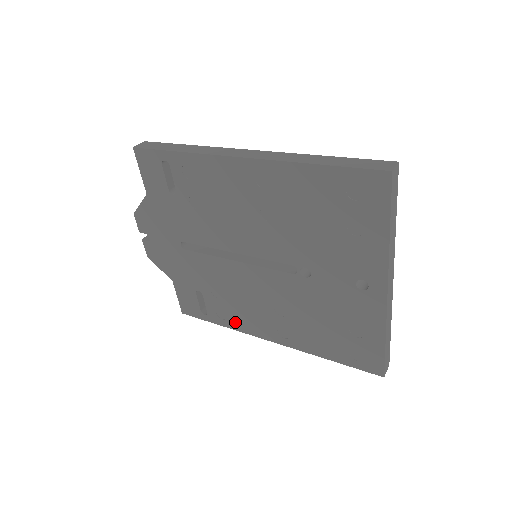
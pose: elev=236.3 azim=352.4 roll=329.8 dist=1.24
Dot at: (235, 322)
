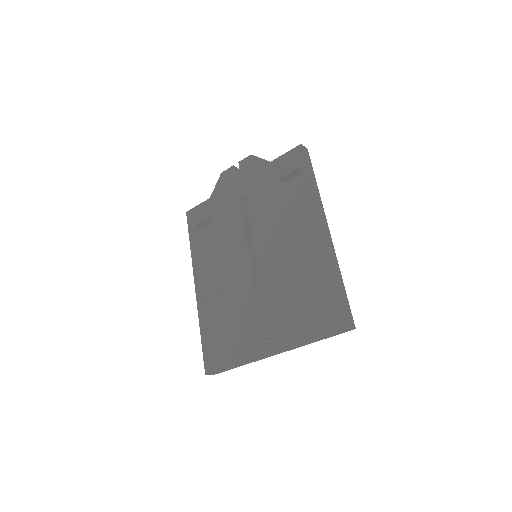
Dot at: (198, 256)
